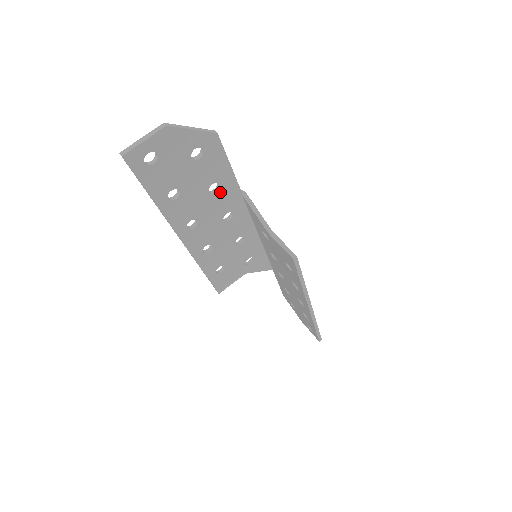
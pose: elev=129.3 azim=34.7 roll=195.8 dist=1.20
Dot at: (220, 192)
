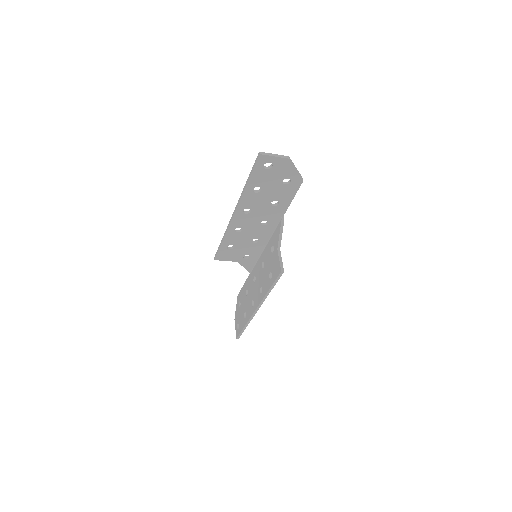
Dot at: (275, 208)
